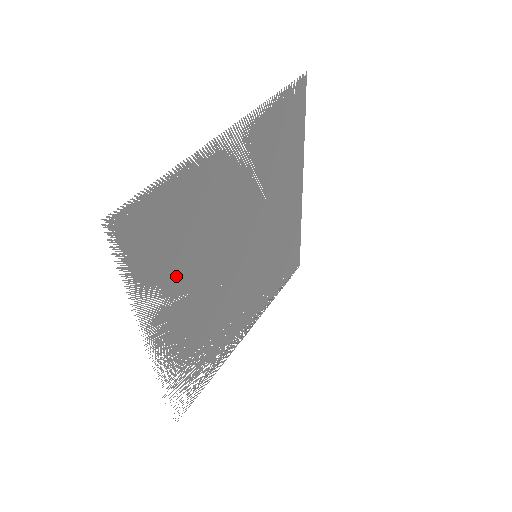
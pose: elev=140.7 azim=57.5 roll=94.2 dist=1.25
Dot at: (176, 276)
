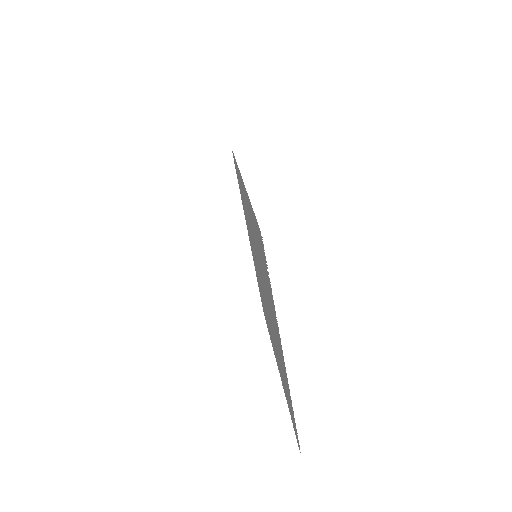
Dot at: occluded
